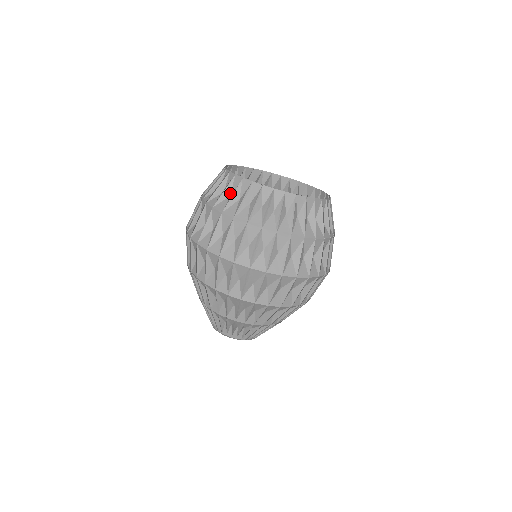
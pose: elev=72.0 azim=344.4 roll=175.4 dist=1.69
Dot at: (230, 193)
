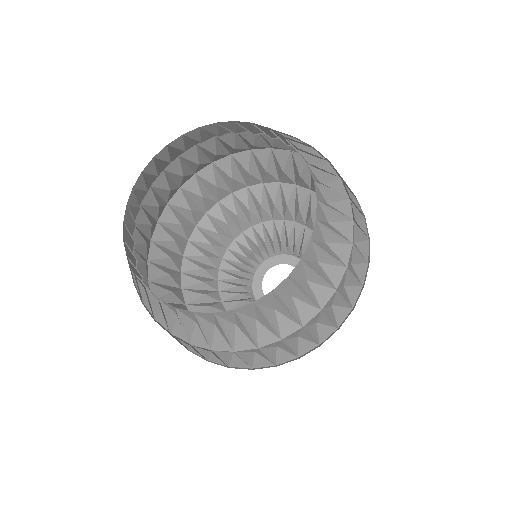
Dot at: occluded
